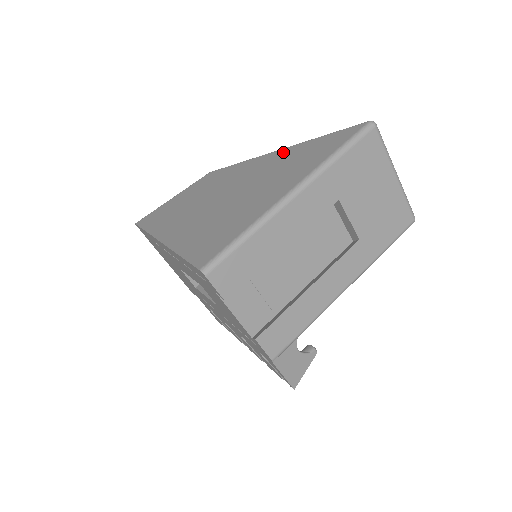
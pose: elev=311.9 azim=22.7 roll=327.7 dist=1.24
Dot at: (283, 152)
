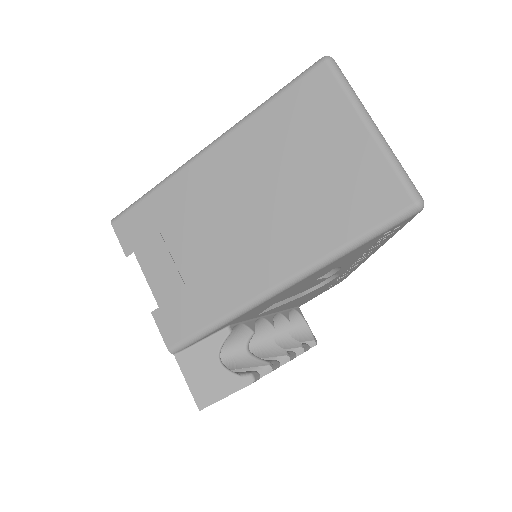
Dot at: occluded
